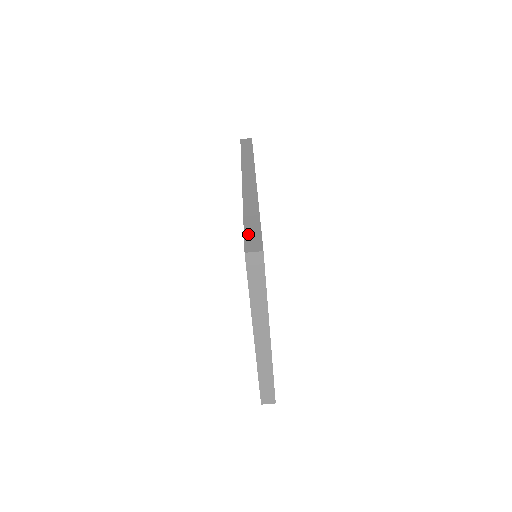
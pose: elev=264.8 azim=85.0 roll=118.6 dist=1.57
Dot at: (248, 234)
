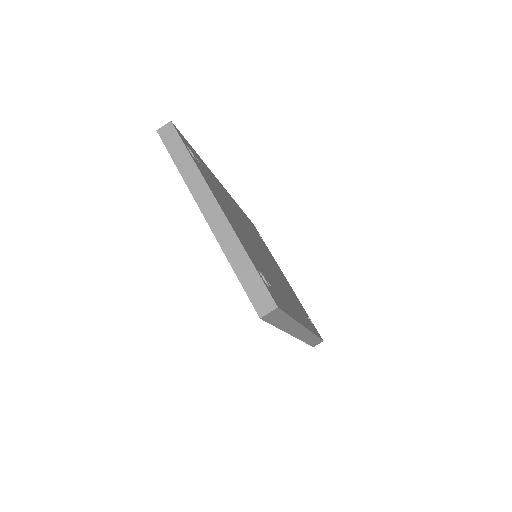
Dot at: occluded
